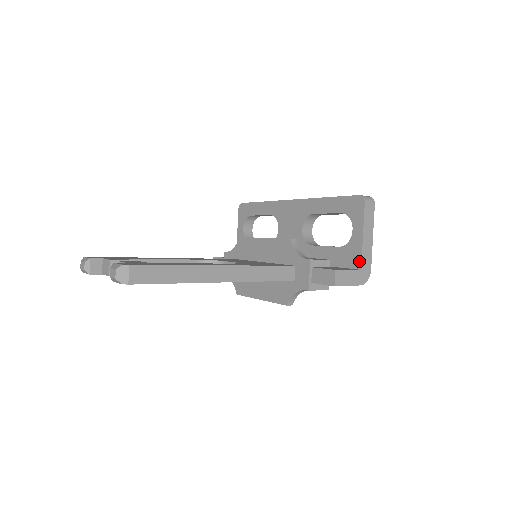
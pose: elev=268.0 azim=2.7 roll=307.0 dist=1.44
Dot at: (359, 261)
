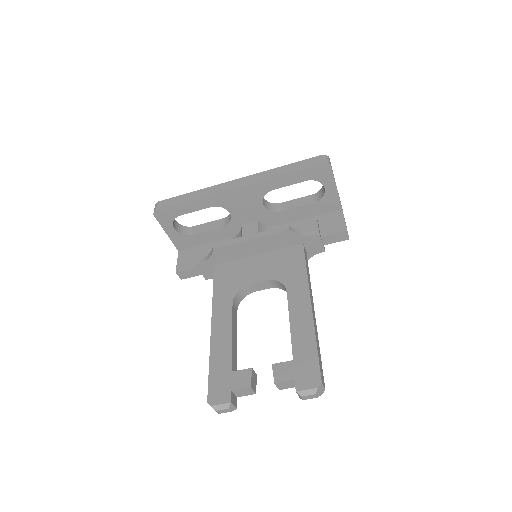
Dot at: (339, 205)
